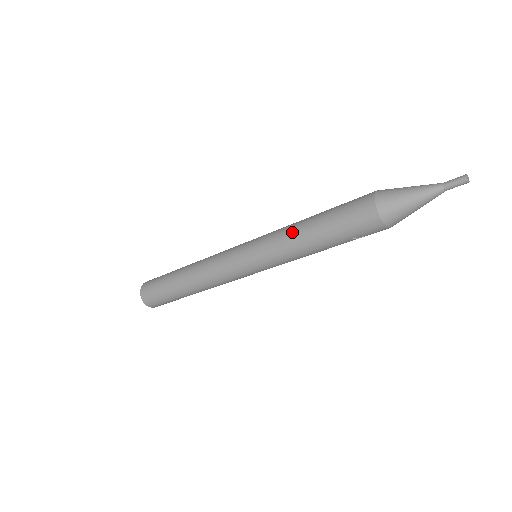
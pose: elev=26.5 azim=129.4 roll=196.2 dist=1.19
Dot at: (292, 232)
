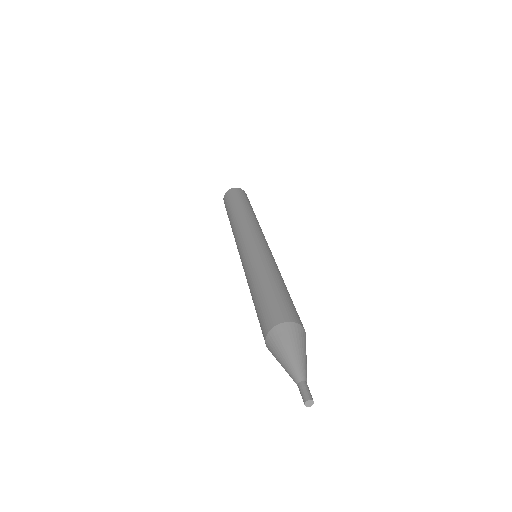
Dot at: occluded
